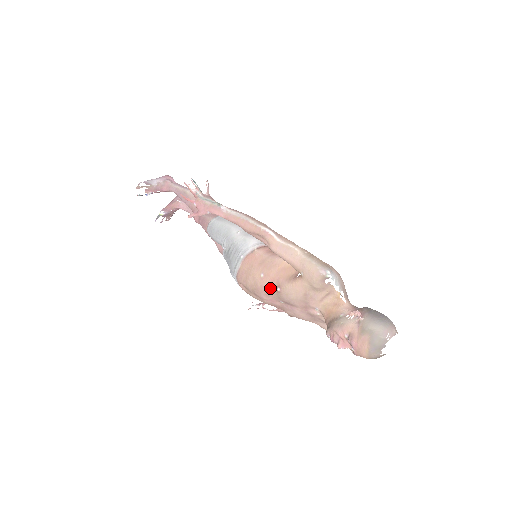
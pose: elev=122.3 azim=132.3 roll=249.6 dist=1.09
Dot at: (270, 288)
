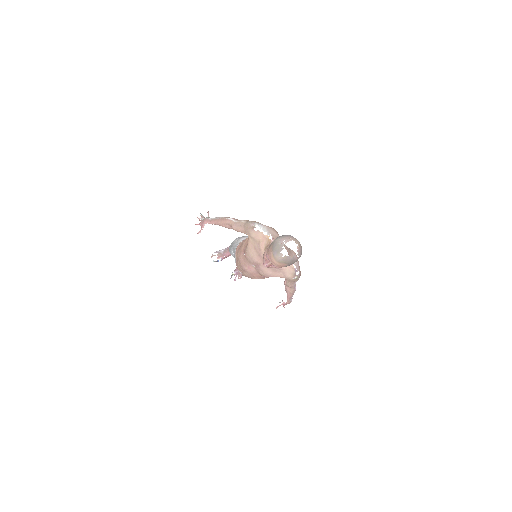
Dot at: (243, 258)
